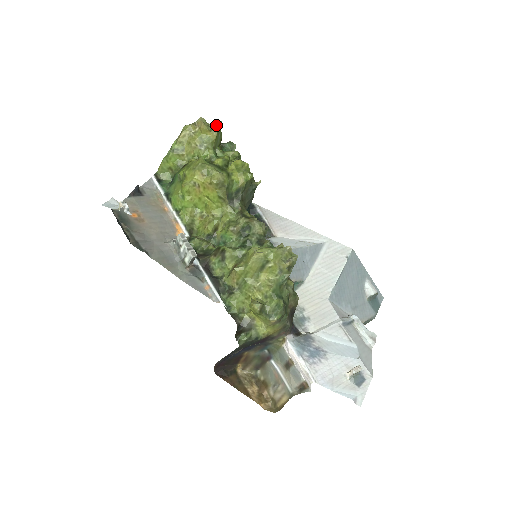
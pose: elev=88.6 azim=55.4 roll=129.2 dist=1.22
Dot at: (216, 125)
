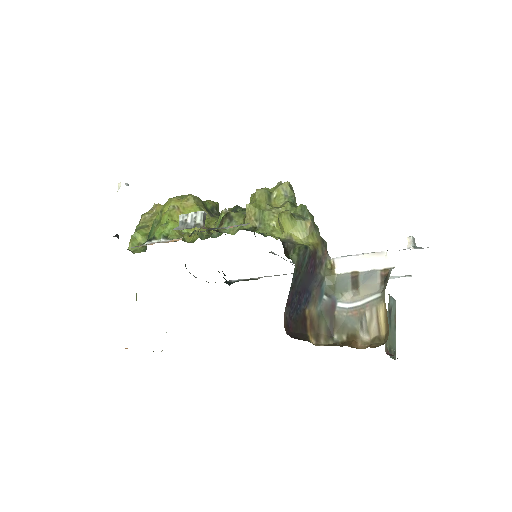
Dot at: occluded
